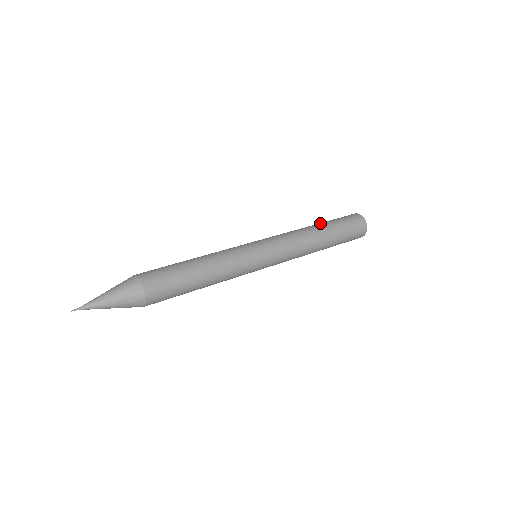
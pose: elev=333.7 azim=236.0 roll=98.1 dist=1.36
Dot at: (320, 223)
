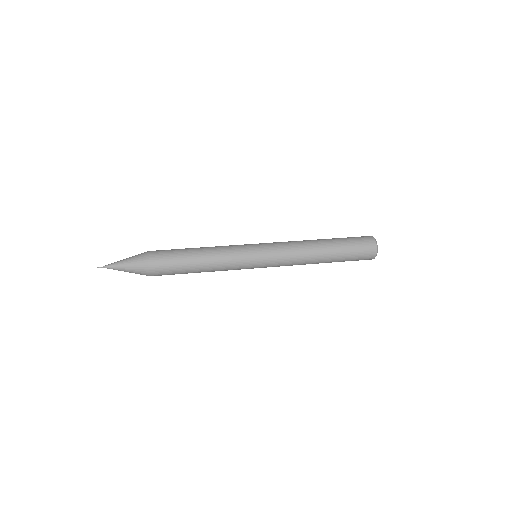
Dot at: occluded
